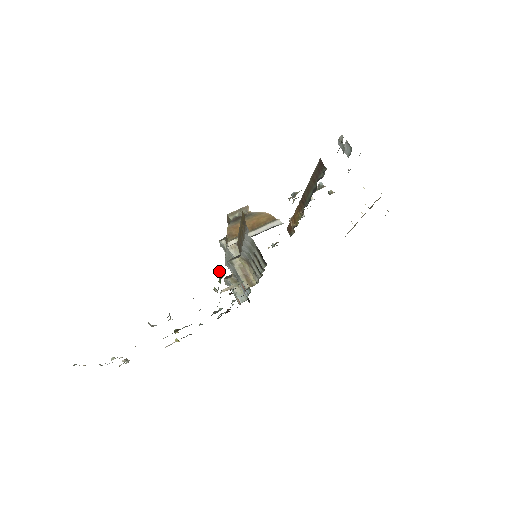
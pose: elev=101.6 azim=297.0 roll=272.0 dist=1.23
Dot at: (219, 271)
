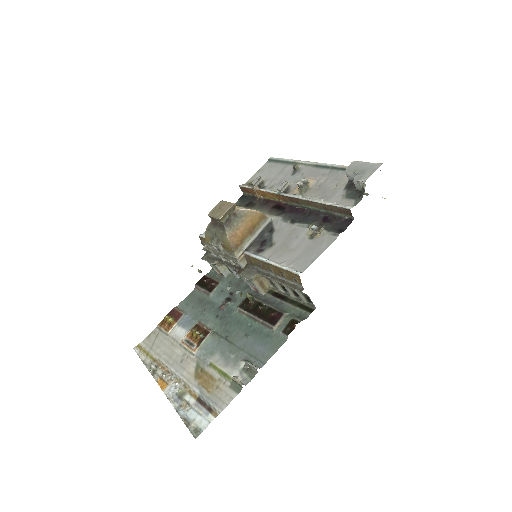
Dot at: (252, 298)
